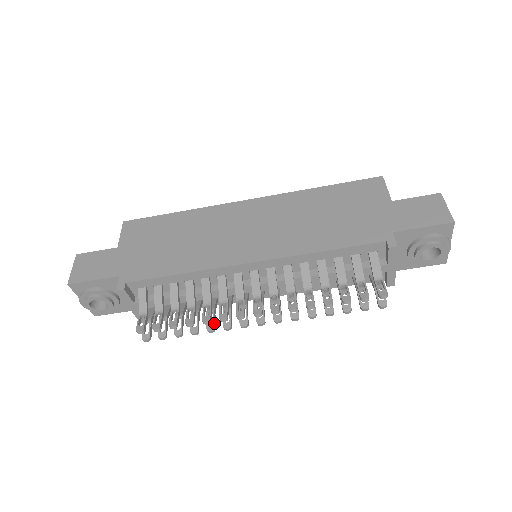
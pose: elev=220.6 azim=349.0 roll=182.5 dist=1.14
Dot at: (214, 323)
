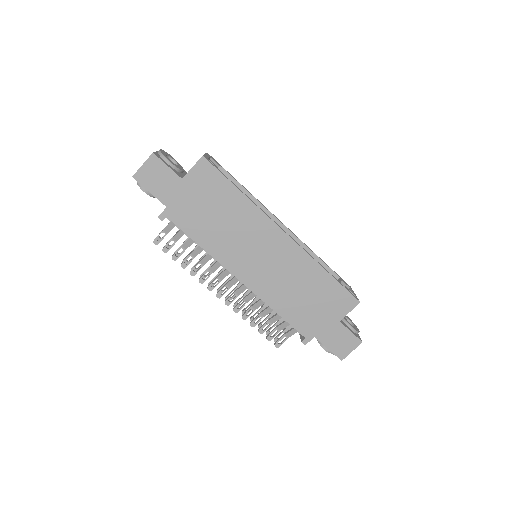
Dot at: occluded
